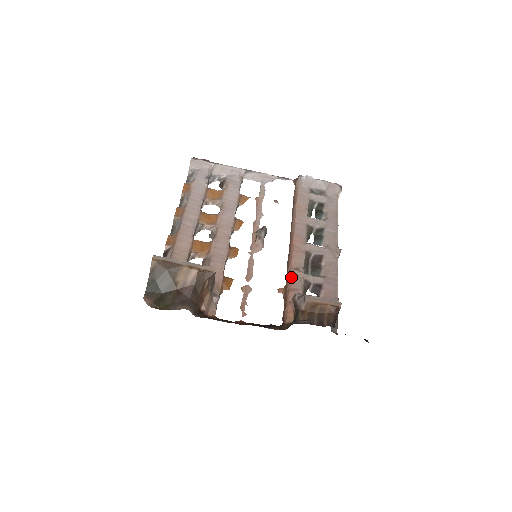
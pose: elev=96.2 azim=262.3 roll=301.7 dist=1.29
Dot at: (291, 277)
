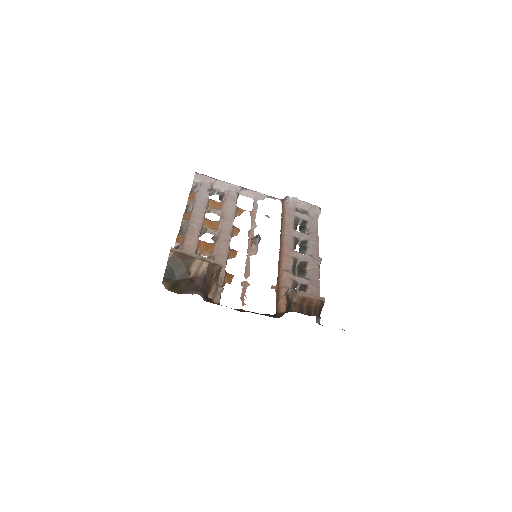
Dot at: (282, 277)
